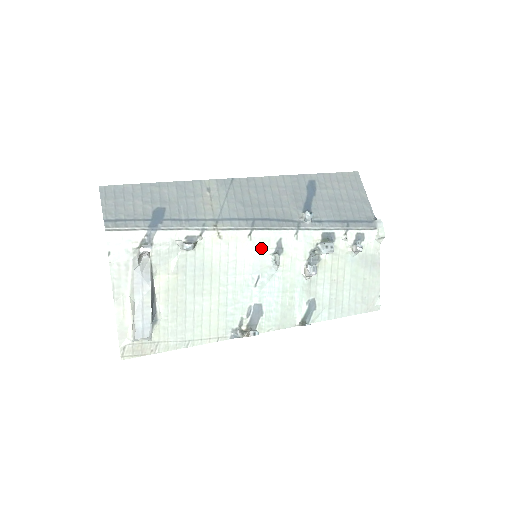
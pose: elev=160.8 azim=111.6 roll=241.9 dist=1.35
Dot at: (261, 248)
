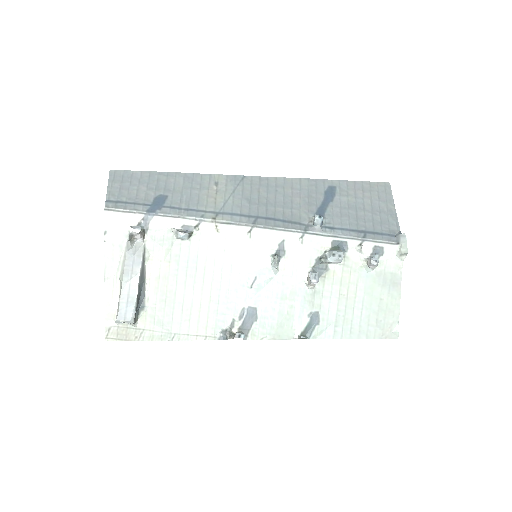
Dot at: (261, 248)
